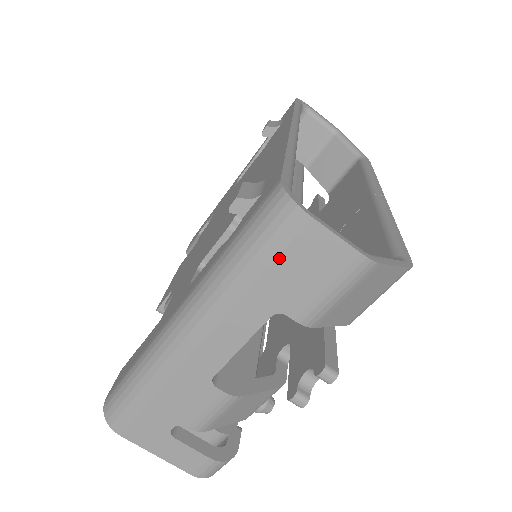
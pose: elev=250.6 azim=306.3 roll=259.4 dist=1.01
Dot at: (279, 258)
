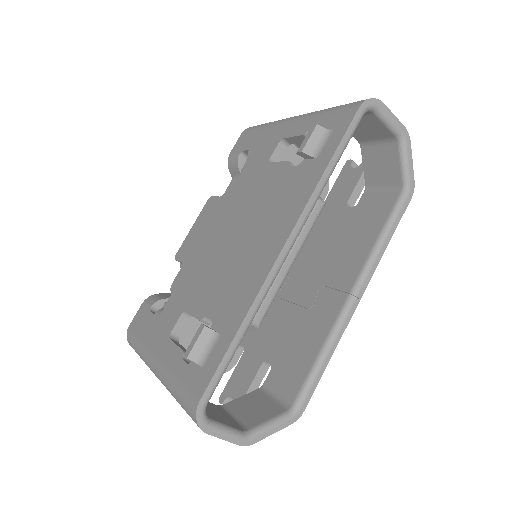
Dot at: occluded
